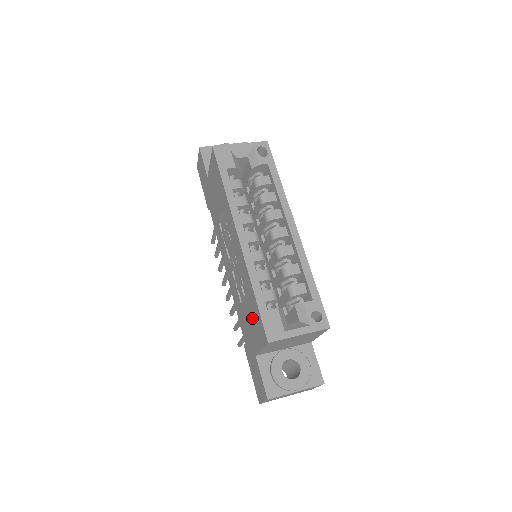
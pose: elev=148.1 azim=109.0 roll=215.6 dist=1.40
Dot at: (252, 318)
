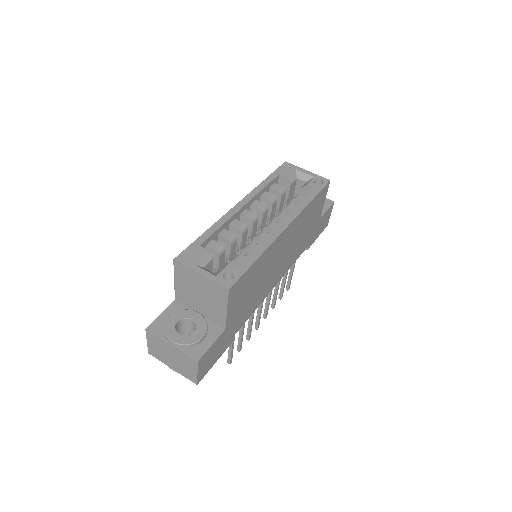
Dot at: occluded
